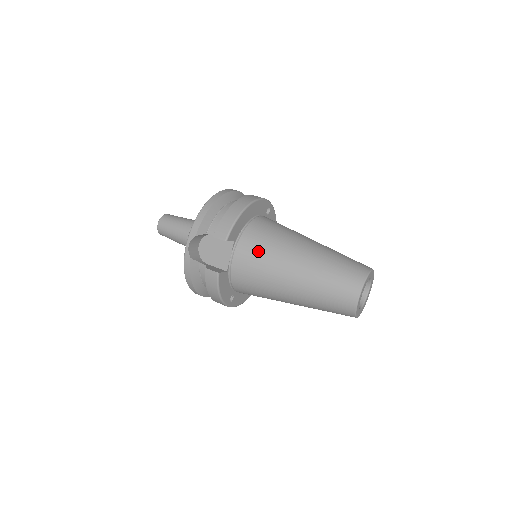
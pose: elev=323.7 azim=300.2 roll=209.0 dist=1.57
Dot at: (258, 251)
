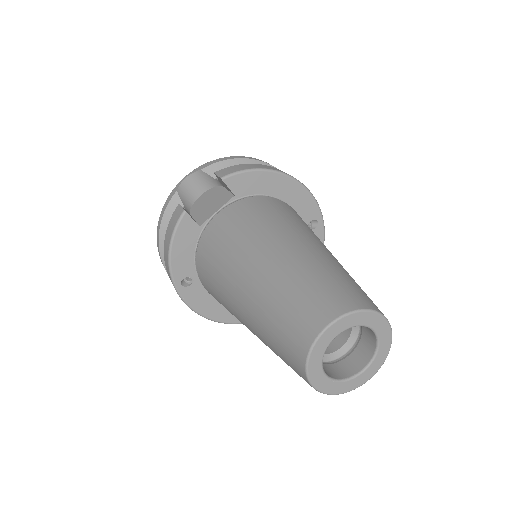
Dot at: (250, 216)
